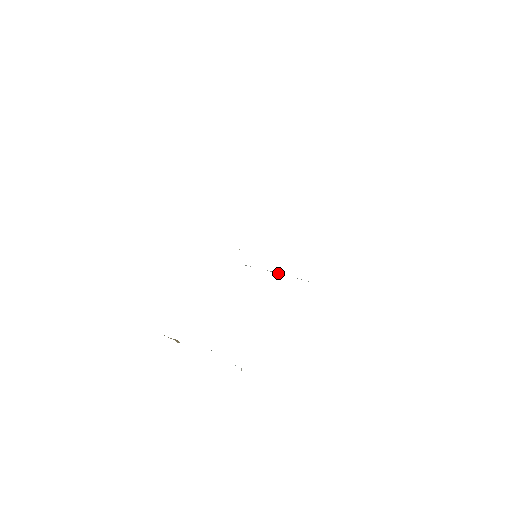
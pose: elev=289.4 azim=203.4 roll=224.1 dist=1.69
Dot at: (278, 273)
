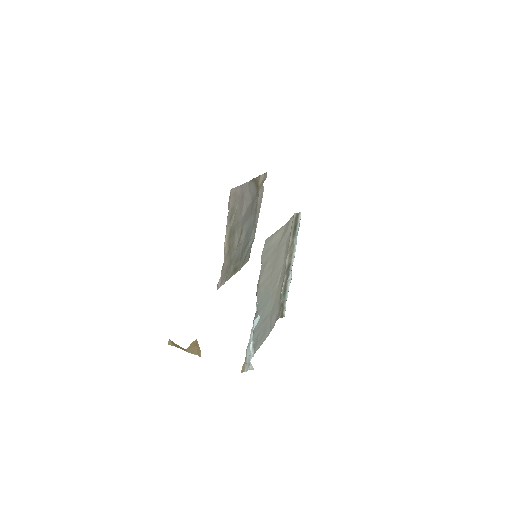
Dot at: occluded
